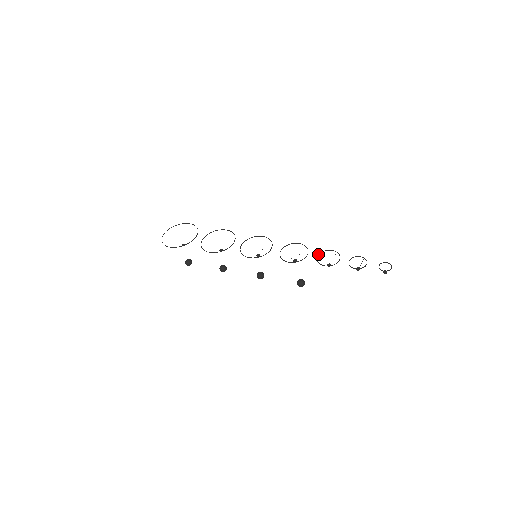
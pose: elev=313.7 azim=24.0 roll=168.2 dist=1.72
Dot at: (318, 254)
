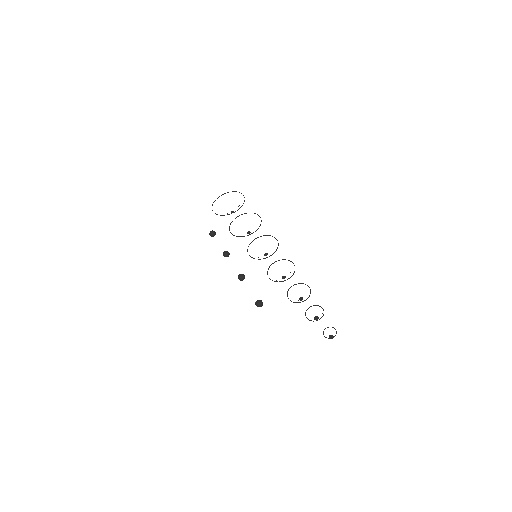
Dot at: (295, 284)
